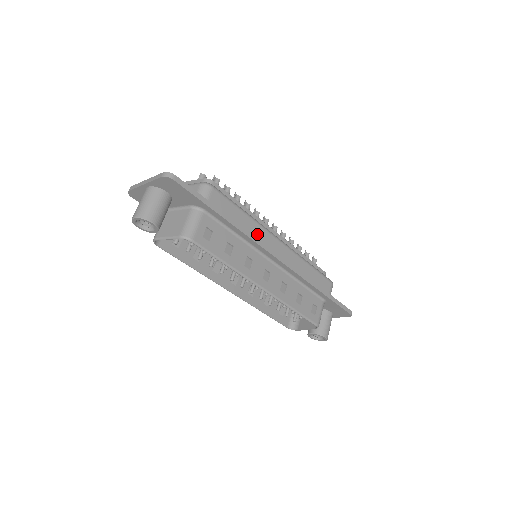
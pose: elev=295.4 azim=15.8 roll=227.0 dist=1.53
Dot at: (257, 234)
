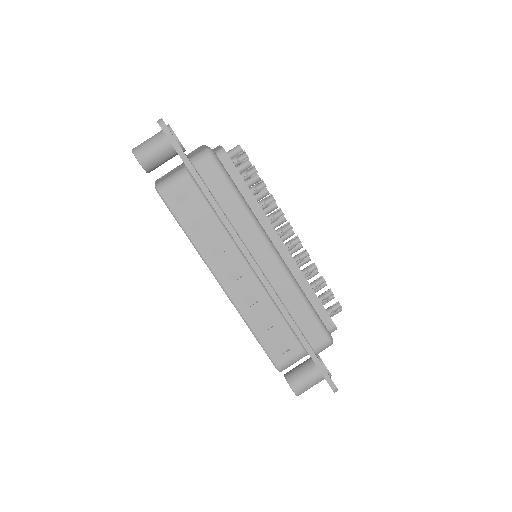
Dot at: (243, 229)
